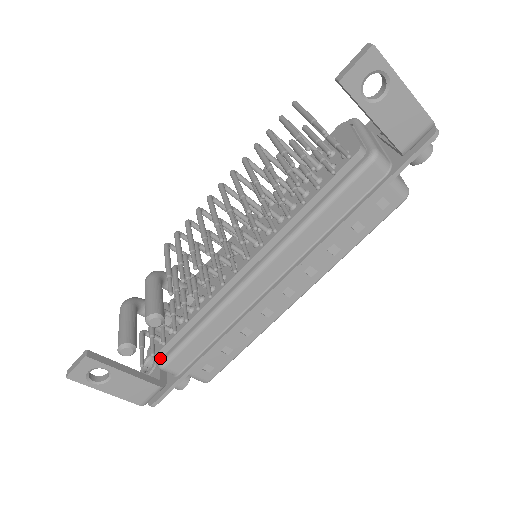
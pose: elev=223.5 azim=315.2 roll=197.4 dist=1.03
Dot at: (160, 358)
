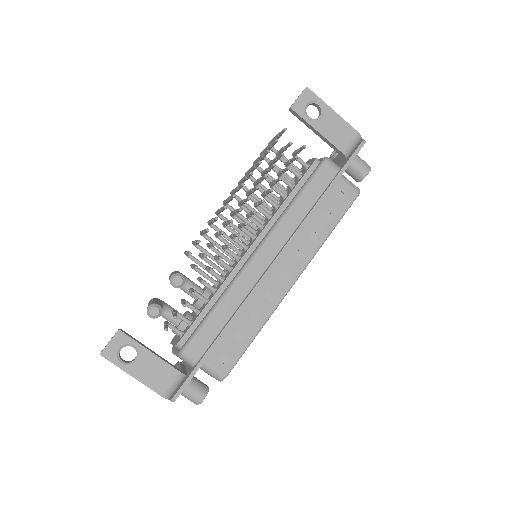
Dot at: (181, 347)
